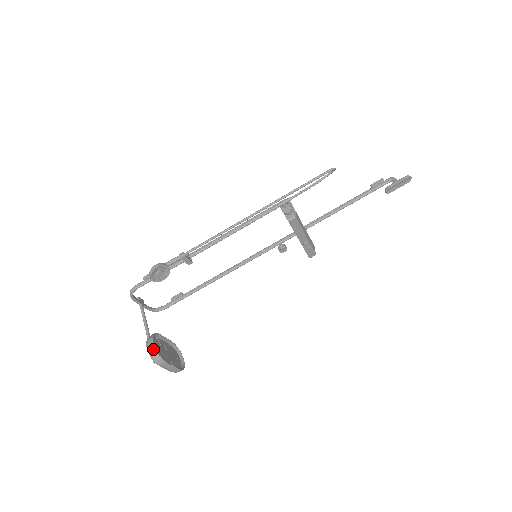
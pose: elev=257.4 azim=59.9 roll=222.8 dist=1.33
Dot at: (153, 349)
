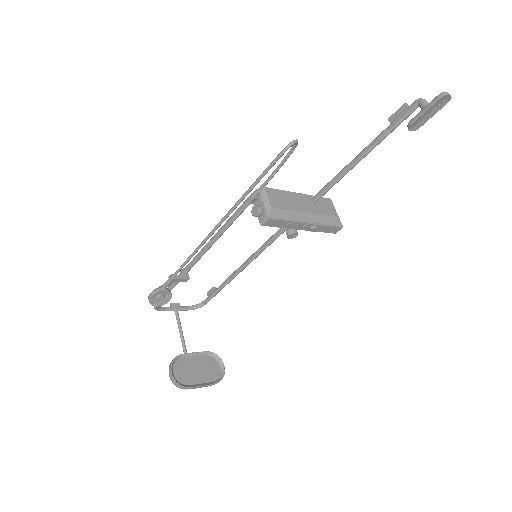
Dot at: (172, 379)
